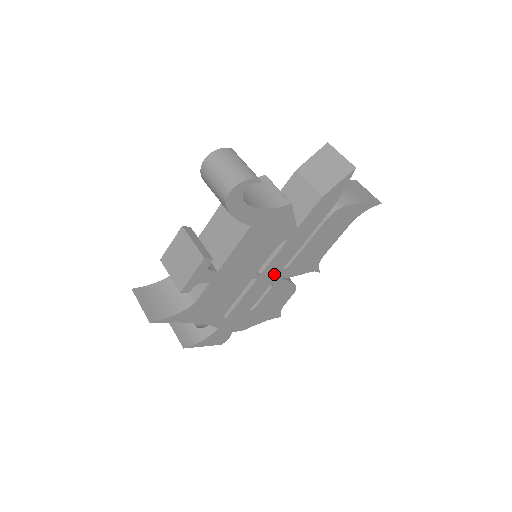
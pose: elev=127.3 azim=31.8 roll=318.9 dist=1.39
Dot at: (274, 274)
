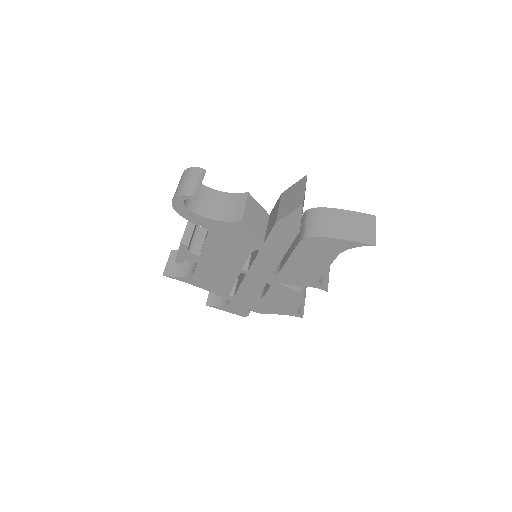
Dot at: (265, 276)
